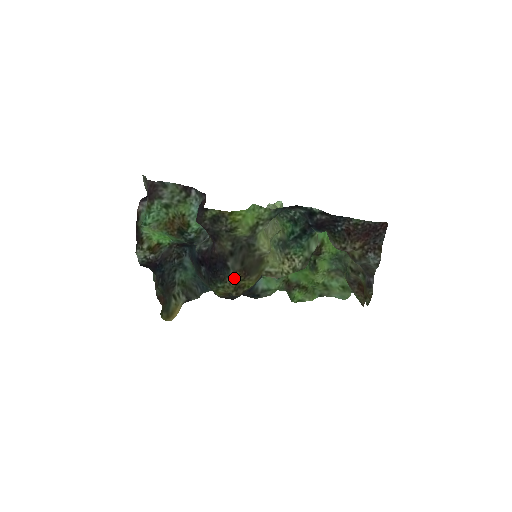
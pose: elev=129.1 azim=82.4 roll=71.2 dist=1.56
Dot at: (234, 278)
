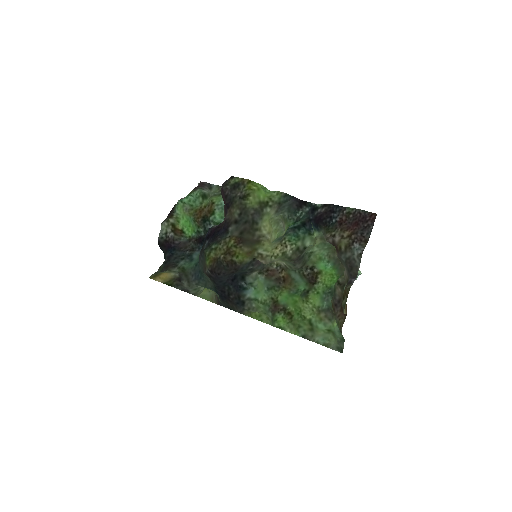
Dot at: (229, 242)
